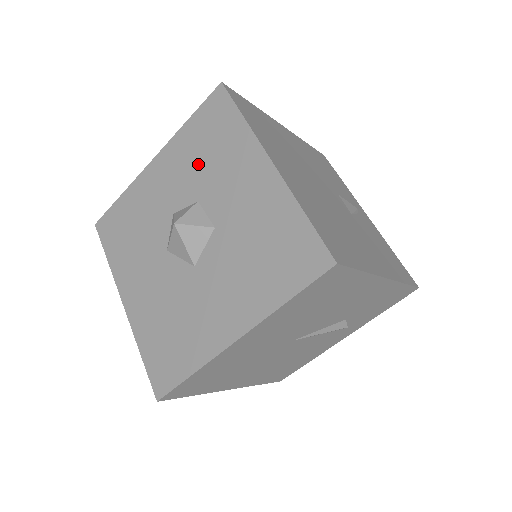
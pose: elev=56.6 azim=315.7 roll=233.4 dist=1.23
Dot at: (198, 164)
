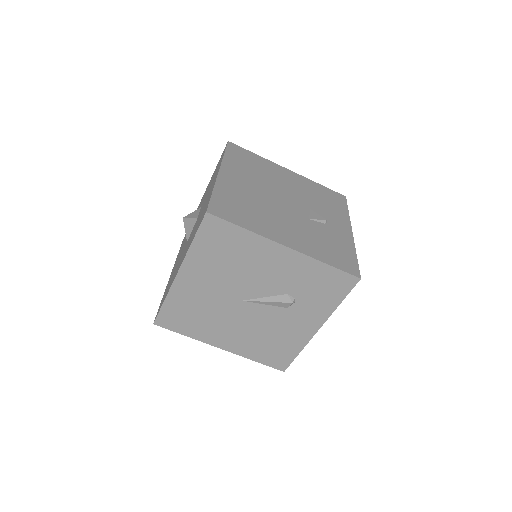
Dot at: (208, 188)
